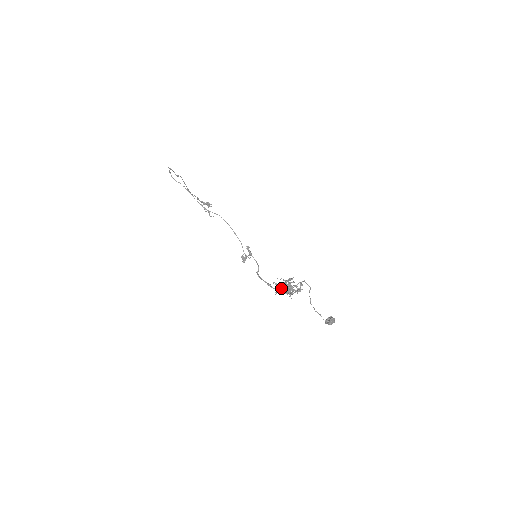
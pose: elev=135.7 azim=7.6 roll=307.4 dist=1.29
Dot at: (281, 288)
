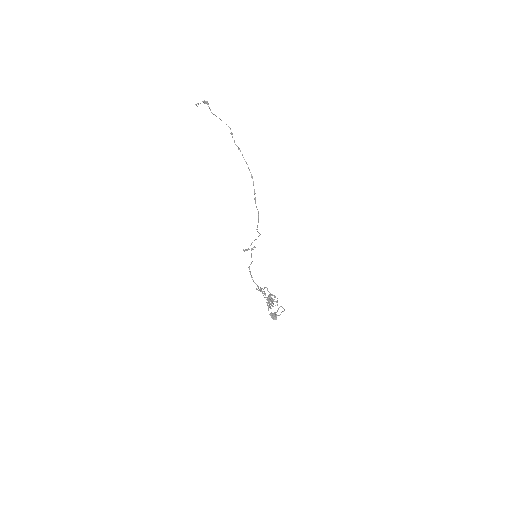
Dot at: (269, 305)
